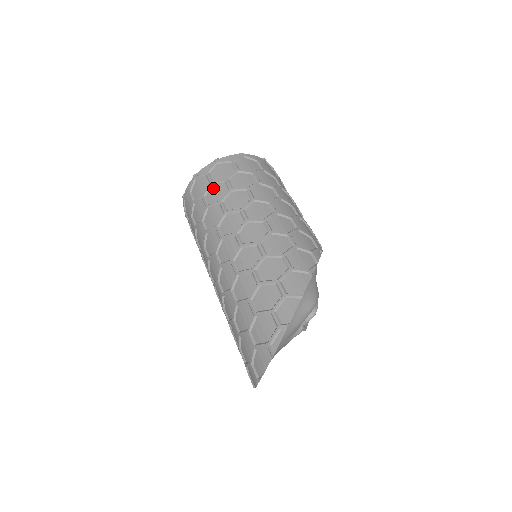
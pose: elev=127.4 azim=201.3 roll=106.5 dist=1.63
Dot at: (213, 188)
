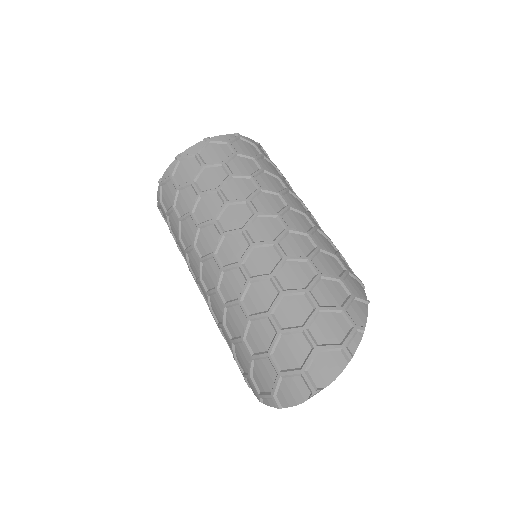
Dot at: (238, 159)
